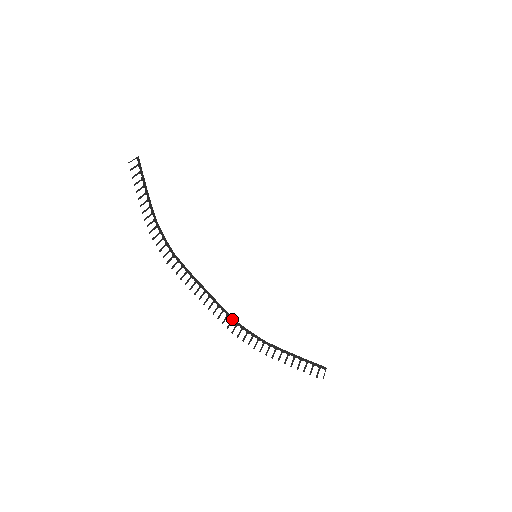
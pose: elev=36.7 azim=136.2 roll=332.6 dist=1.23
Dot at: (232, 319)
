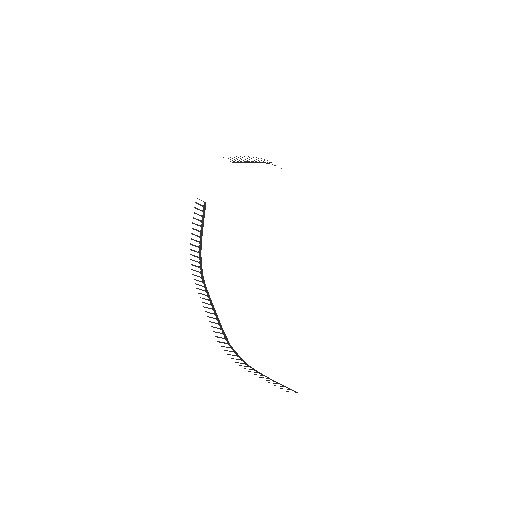
Dot at: (226, 338)
